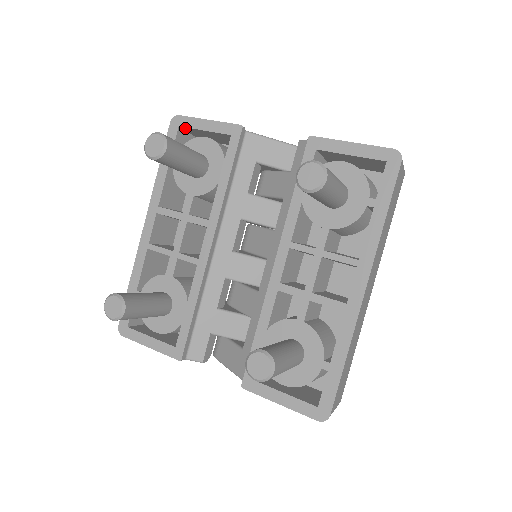
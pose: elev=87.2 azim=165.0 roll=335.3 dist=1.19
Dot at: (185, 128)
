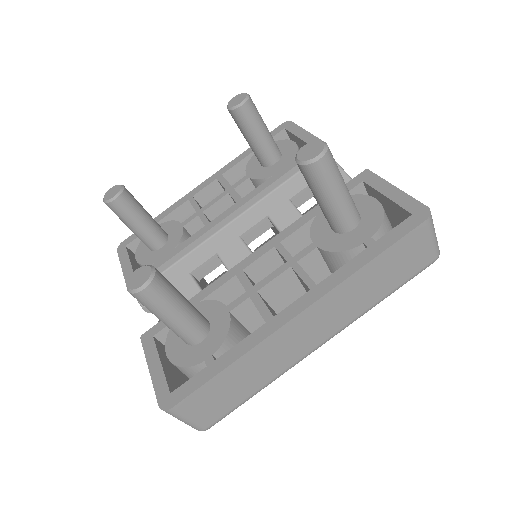
Dot at: (288, 132)
